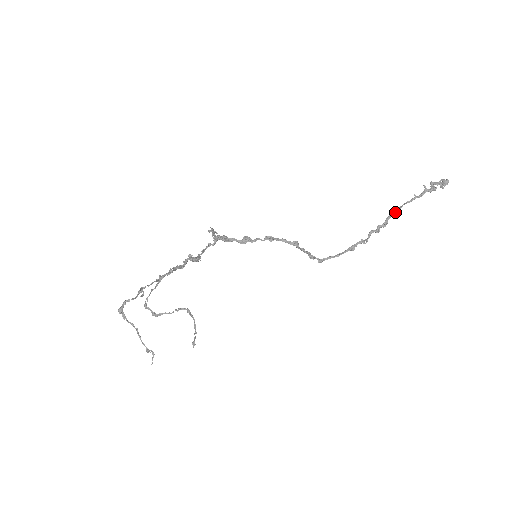
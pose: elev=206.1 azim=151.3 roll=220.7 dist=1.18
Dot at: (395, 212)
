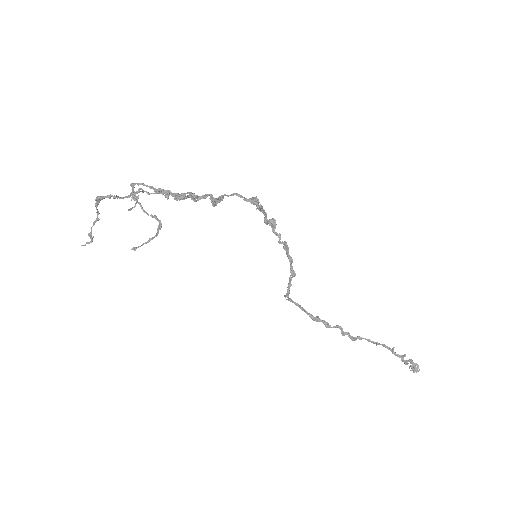
Dot at: (369, 340)
